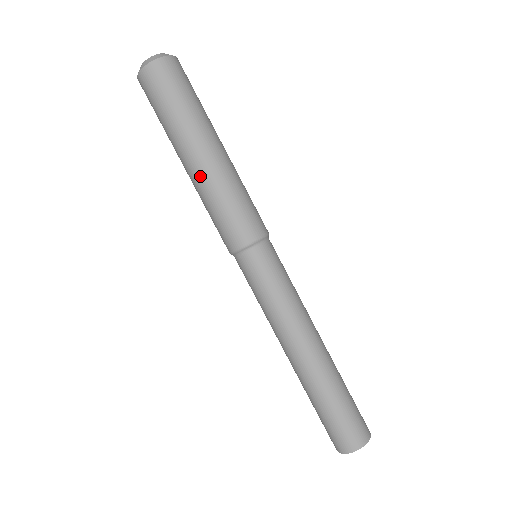
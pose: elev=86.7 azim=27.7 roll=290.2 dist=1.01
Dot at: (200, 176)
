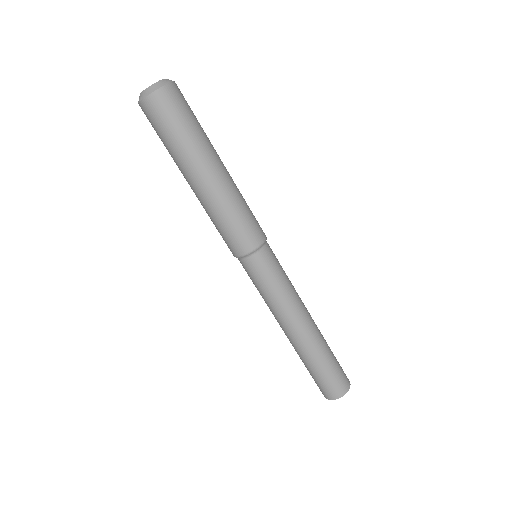
Dot at: (198, 198)
